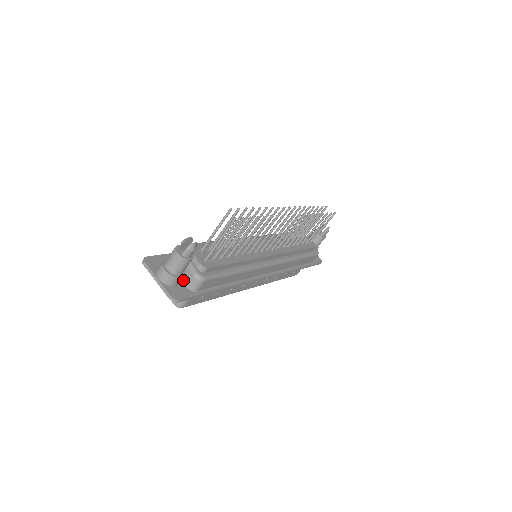
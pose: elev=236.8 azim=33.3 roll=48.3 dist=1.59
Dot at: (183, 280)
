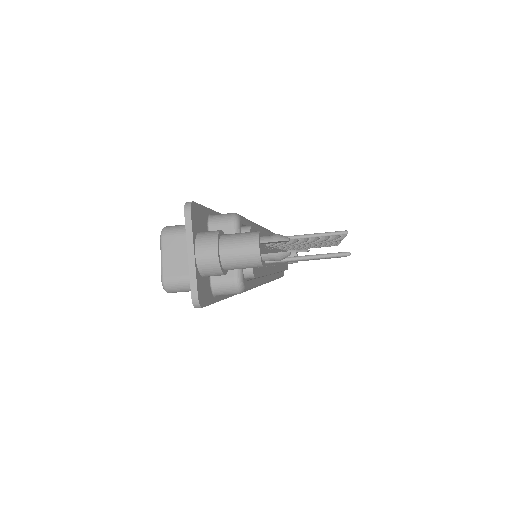
Dot at: occluded
